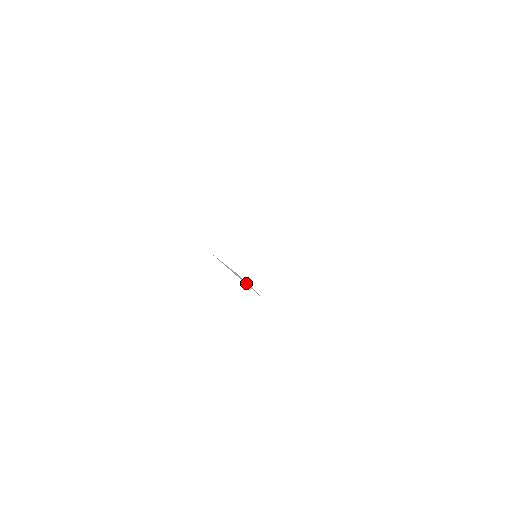
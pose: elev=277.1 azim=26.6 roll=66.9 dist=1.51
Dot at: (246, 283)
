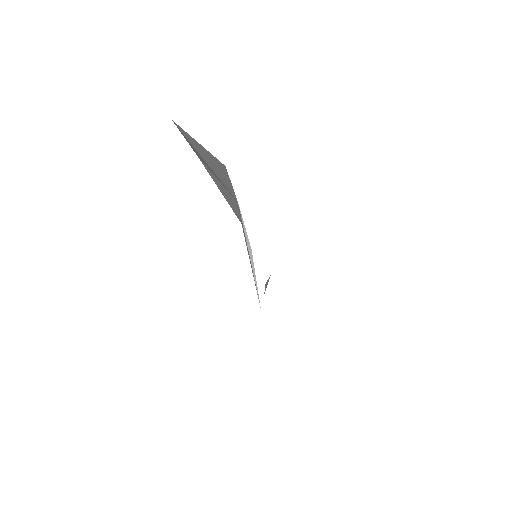
Dot at: (254, 270)
